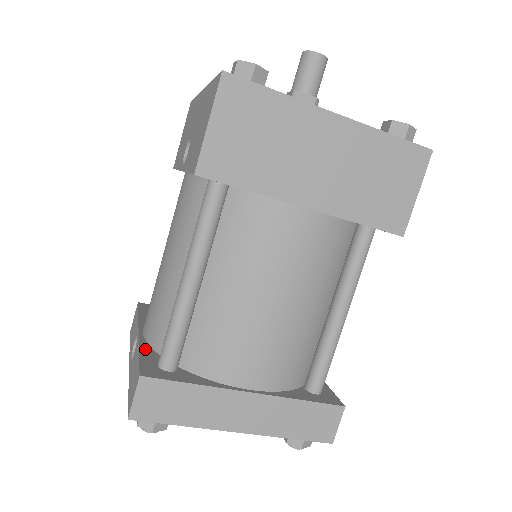
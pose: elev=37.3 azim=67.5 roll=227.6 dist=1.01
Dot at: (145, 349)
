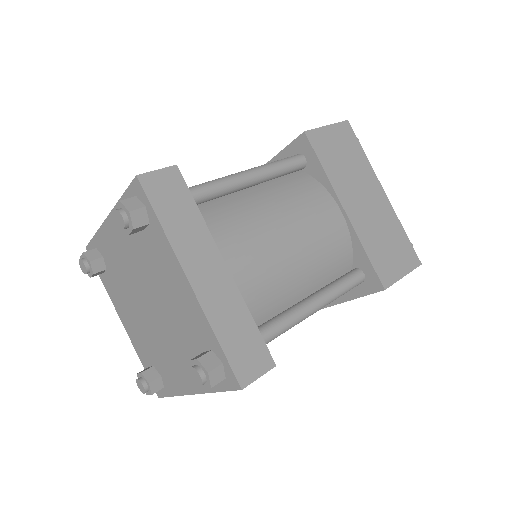
Dot at: occluded
